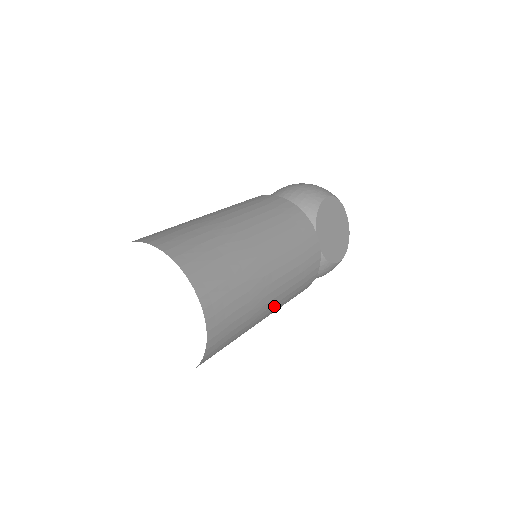
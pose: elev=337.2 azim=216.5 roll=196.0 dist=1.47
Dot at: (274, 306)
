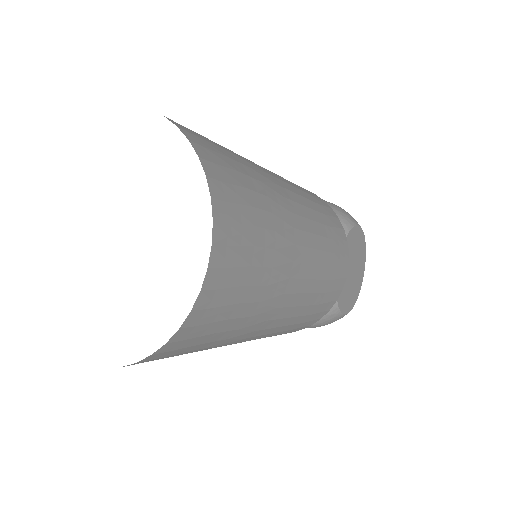
Dot at: (277, 322)
